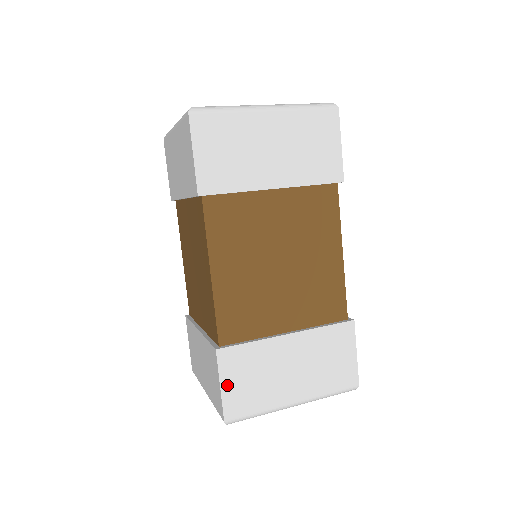
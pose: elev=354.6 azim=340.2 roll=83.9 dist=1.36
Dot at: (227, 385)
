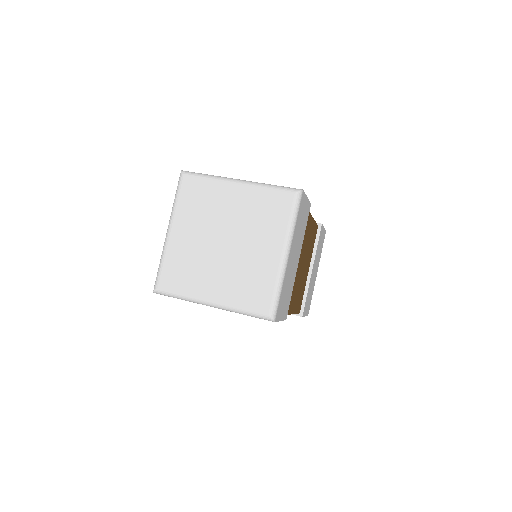
Dot at: (306, 312)
